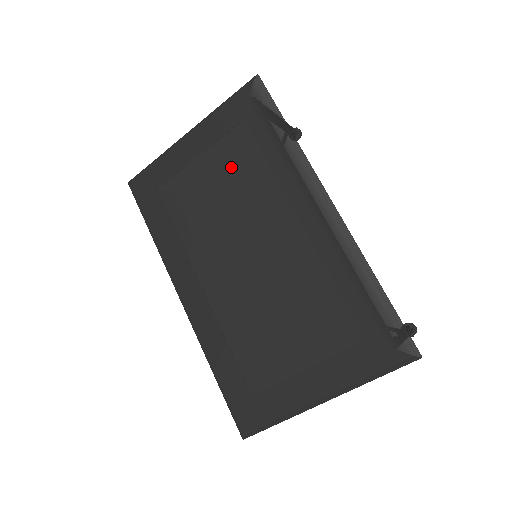
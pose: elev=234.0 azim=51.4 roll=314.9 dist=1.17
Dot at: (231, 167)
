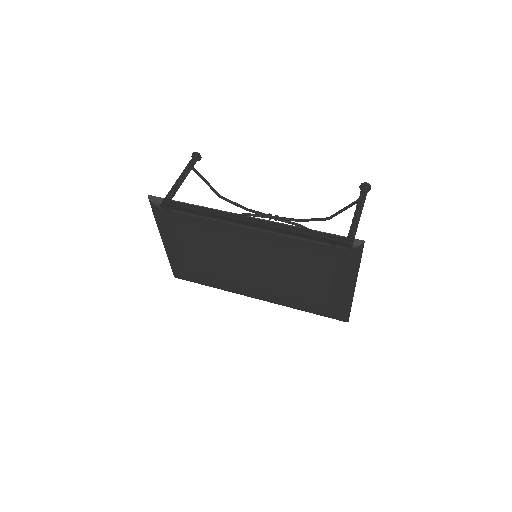
Dot at: (196, 240)
